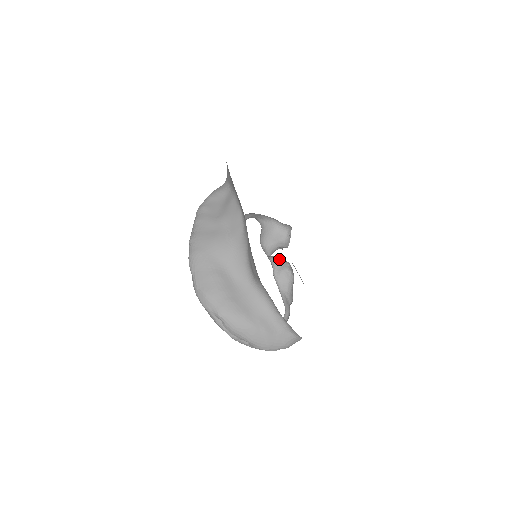
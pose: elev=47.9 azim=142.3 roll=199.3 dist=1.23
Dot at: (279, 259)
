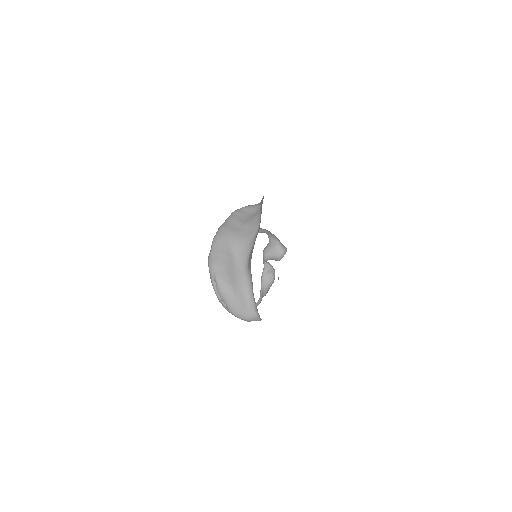
Dot at: (270, 265)
